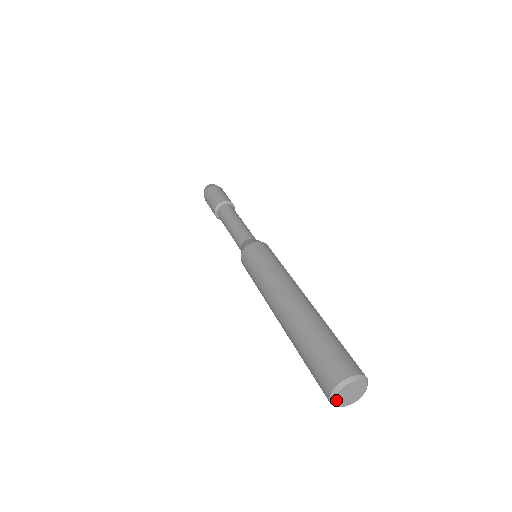
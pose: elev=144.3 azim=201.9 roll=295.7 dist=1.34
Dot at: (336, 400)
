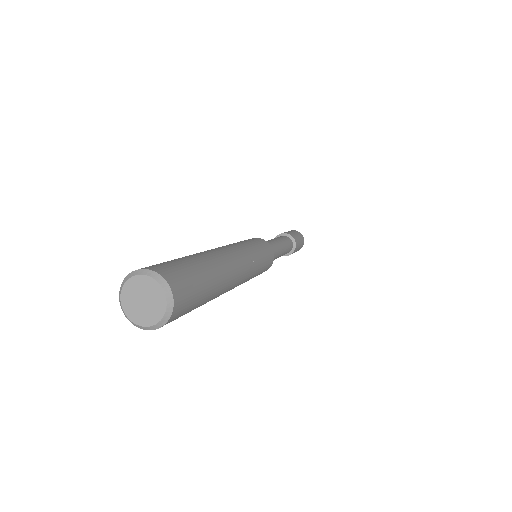
Dot at: (129, 315)
